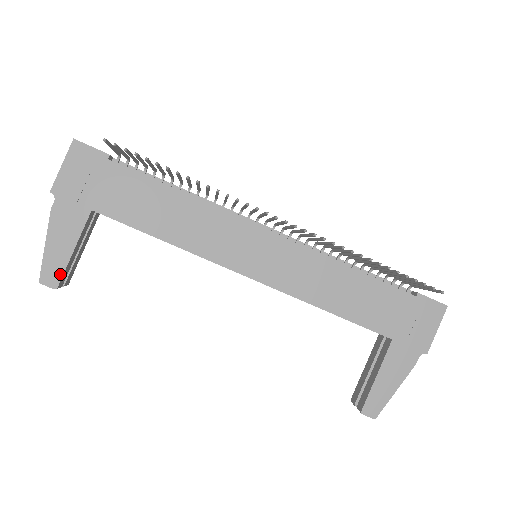
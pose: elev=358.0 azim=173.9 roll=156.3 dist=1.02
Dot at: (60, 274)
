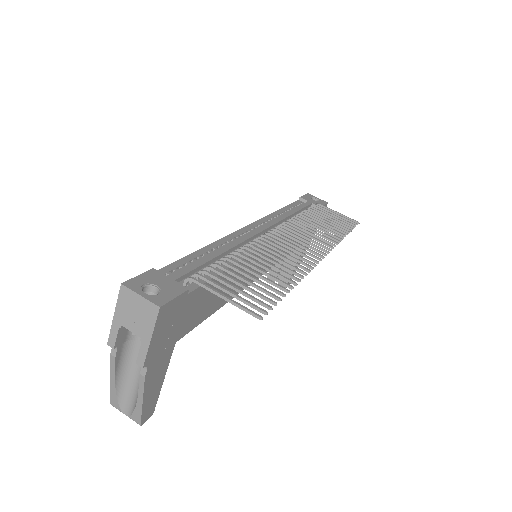
Dot at: (155, 404)
